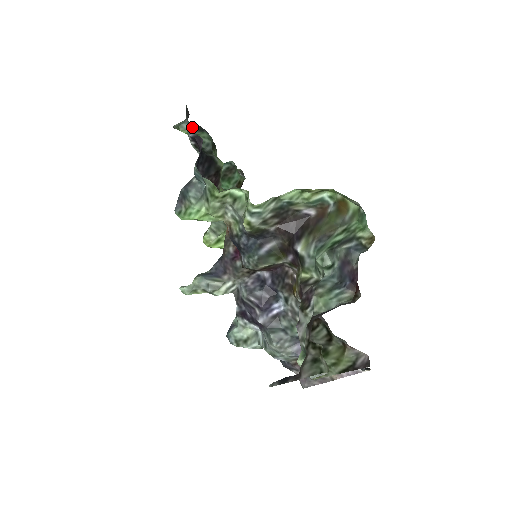
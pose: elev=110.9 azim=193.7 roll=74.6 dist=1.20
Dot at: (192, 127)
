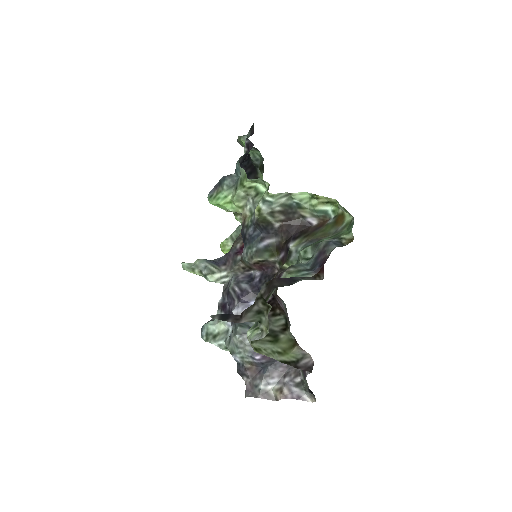
Dot at: (252, 147)
